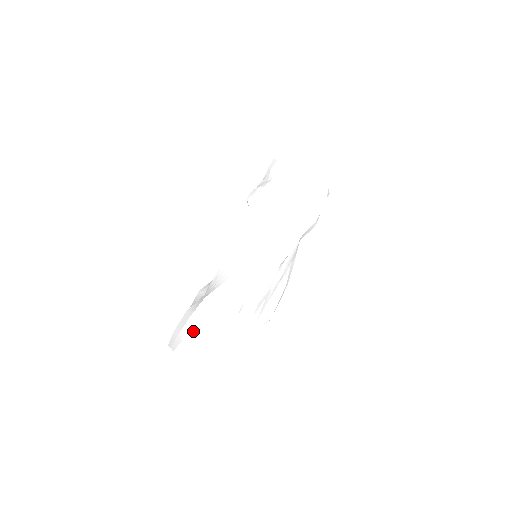
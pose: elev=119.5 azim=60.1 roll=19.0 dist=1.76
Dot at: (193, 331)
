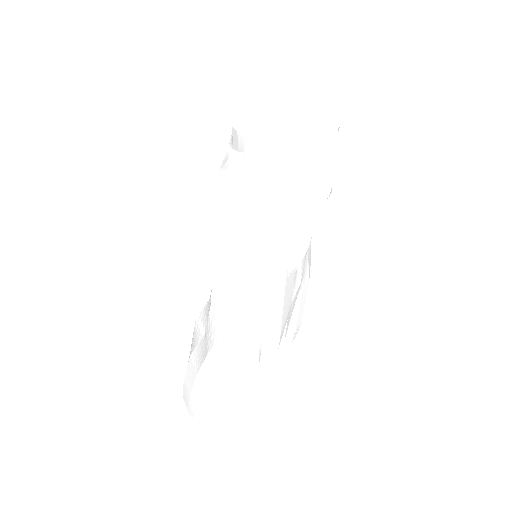
Dot at: (207, 395)
